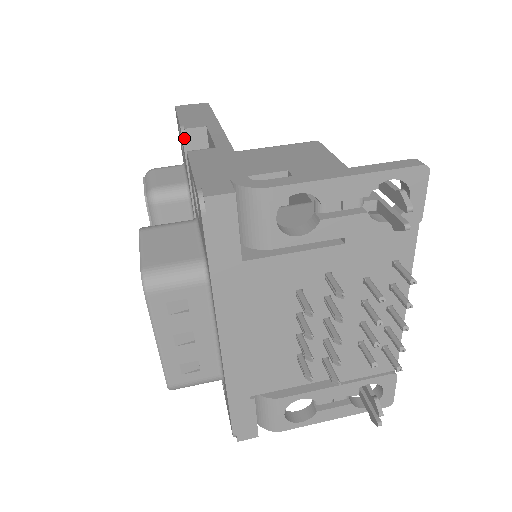
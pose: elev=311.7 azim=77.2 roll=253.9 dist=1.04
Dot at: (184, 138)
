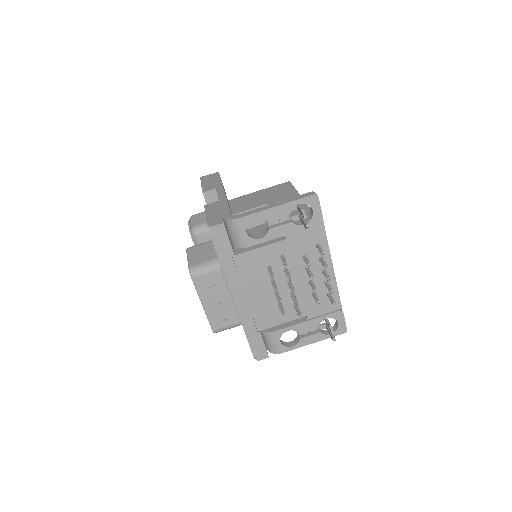
Dot at: (205, 197)
